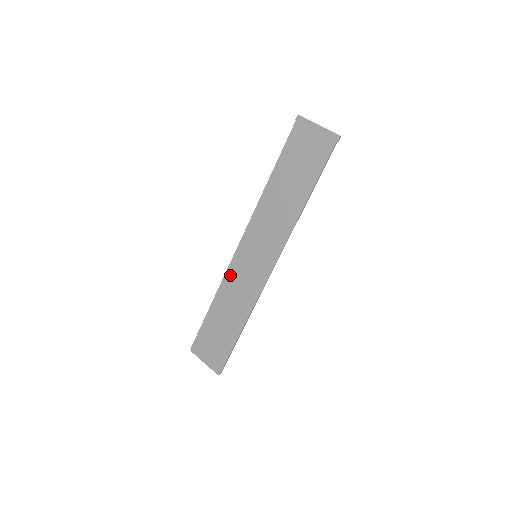
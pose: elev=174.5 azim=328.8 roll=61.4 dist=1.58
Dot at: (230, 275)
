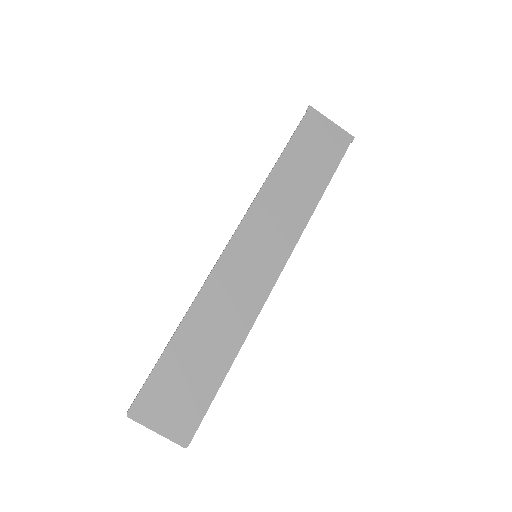
Dot at: (215, 282)
